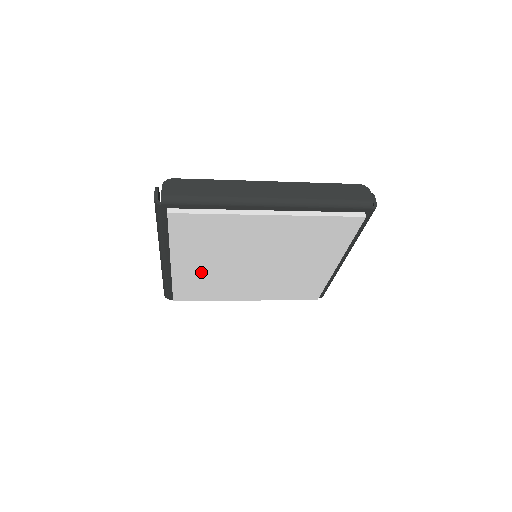
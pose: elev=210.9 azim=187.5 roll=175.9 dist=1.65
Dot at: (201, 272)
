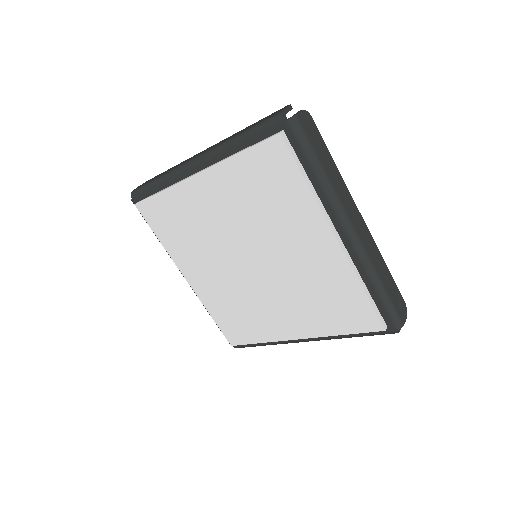
Dot at: (203, 212)
